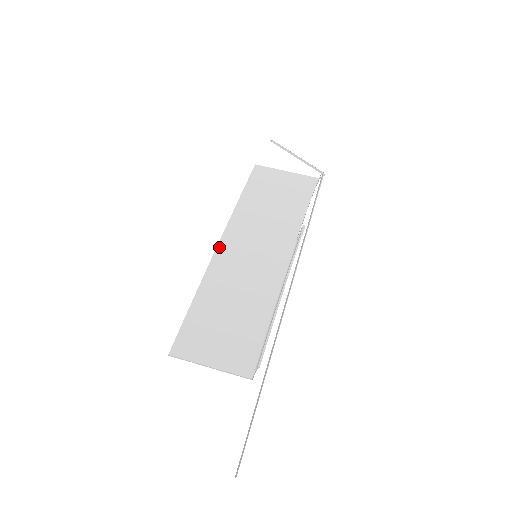
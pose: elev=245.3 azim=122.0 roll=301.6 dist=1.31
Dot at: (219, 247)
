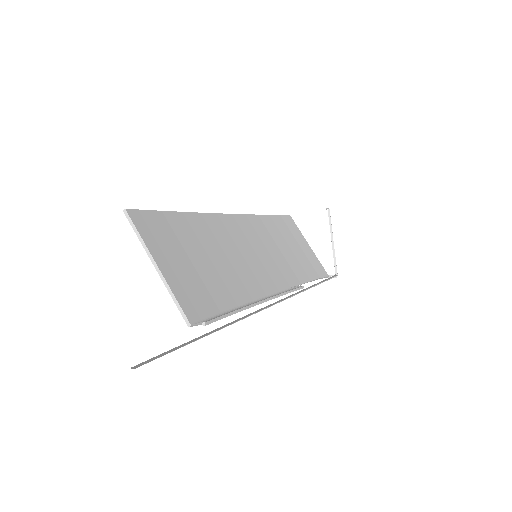
Dot at: (230, 216)
